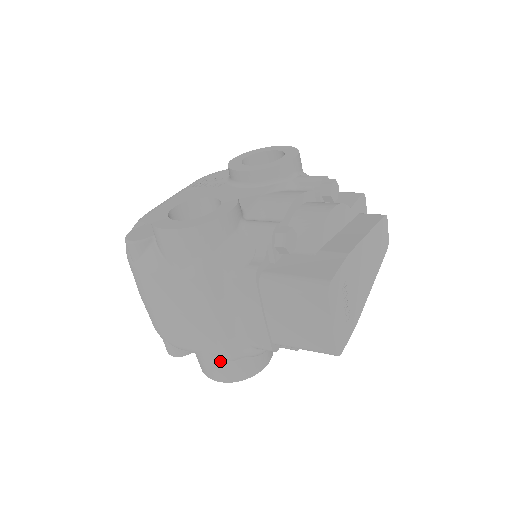
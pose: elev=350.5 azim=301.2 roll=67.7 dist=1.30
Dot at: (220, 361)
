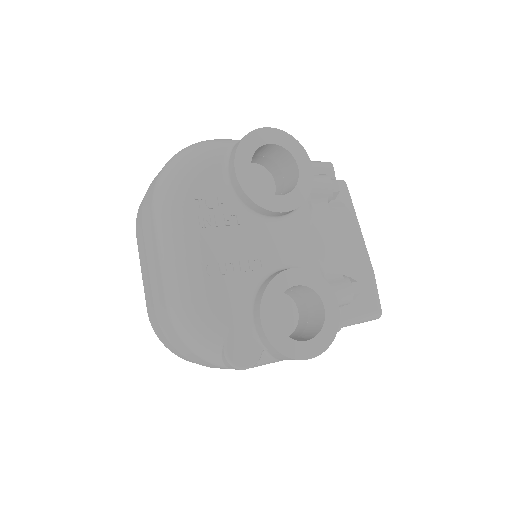
Dot at: occluded
